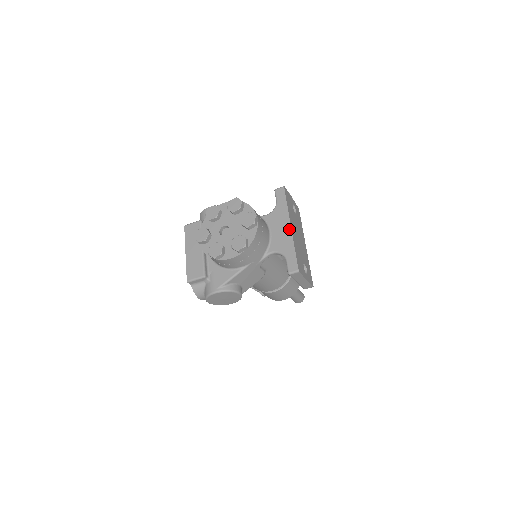
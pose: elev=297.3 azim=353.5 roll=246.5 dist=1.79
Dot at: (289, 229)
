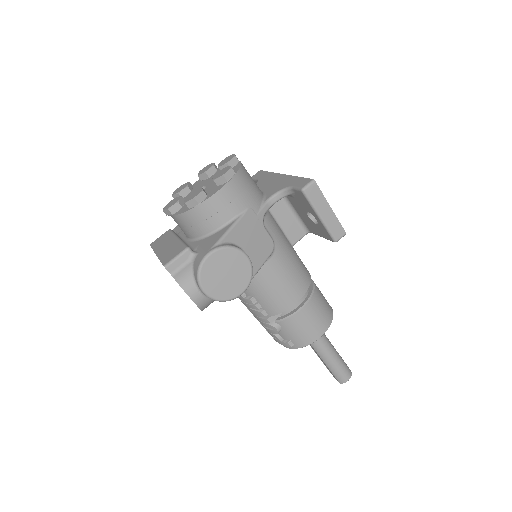
Dot at: (282, 176)
